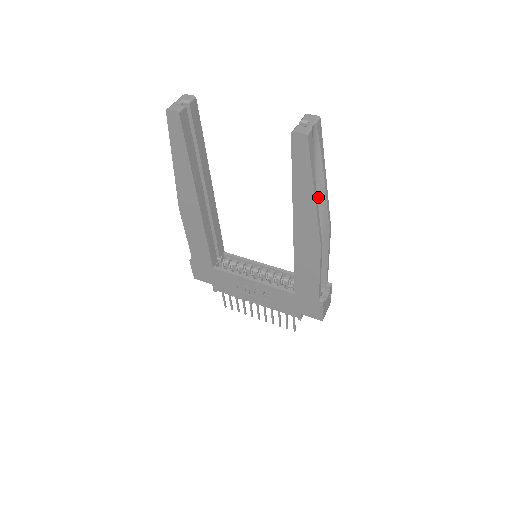
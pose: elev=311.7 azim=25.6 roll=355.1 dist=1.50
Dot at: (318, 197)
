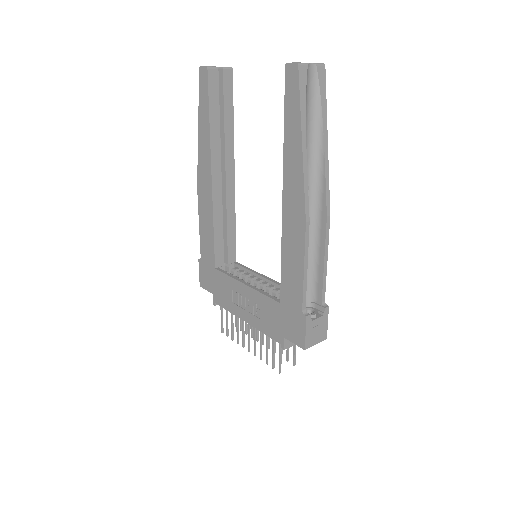
Dot at: (317, 167)
